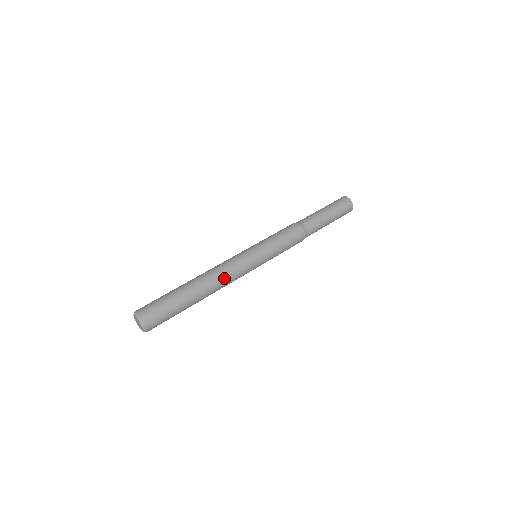
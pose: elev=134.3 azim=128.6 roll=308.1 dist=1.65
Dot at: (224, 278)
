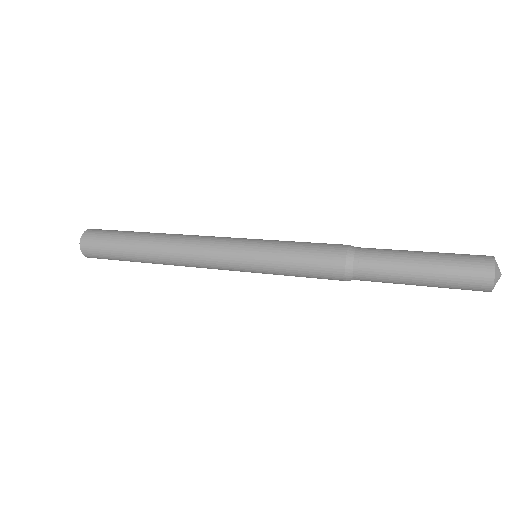
Dot at: (192, 236)
